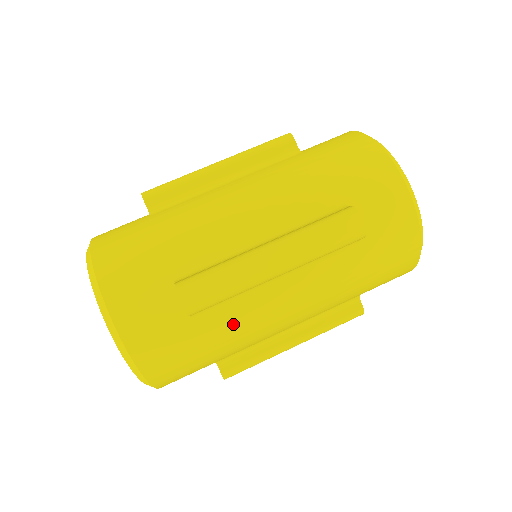
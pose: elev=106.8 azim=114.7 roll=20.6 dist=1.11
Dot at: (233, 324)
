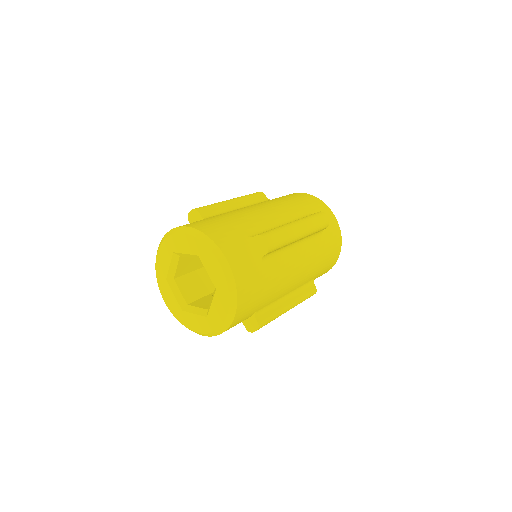
Dot at: (277, 271)
